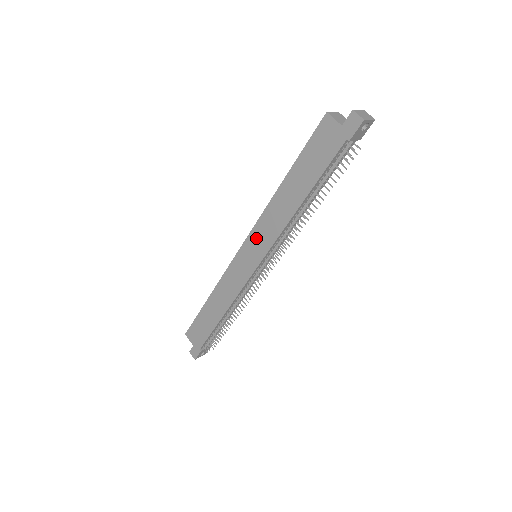
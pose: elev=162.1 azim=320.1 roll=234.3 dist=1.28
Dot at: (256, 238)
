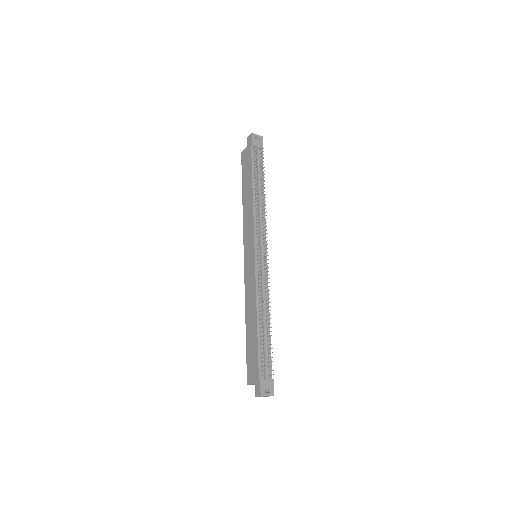
Dot at: (247, 240)
